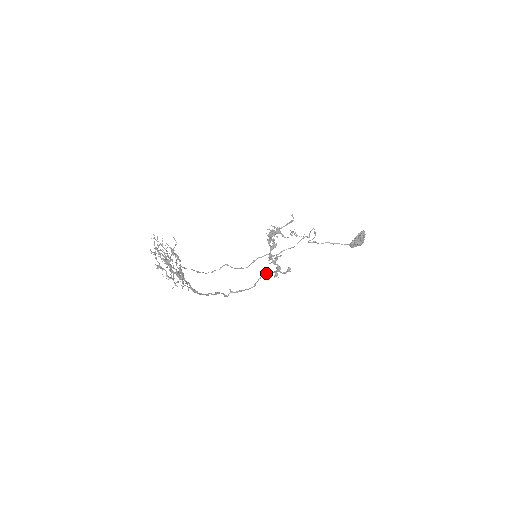
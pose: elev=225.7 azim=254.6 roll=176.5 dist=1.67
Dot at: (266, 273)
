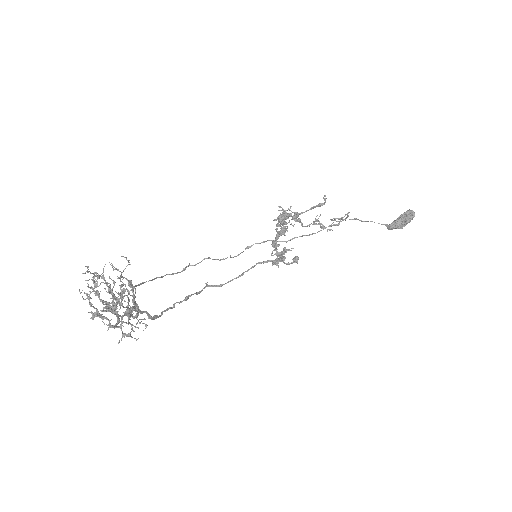
Dot at: occluded
